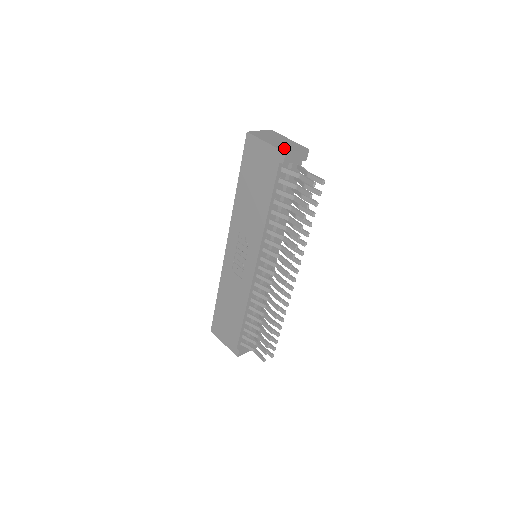
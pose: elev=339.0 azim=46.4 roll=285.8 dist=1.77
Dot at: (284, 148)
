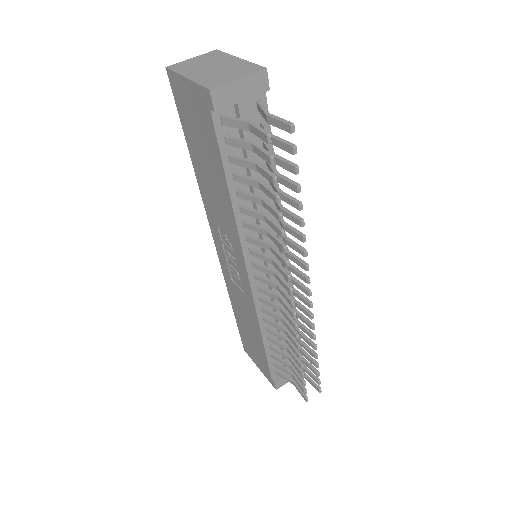
Dot at: (213, 81)
